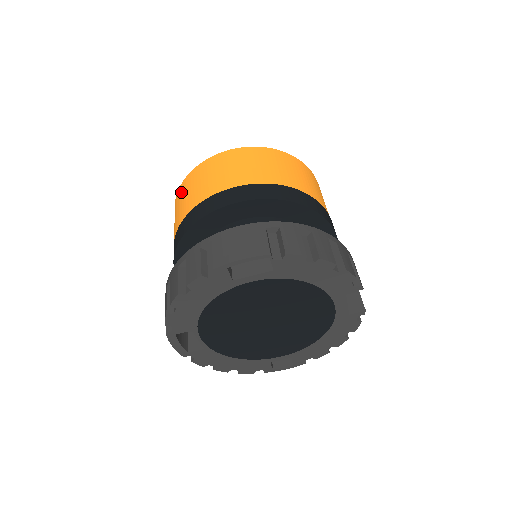
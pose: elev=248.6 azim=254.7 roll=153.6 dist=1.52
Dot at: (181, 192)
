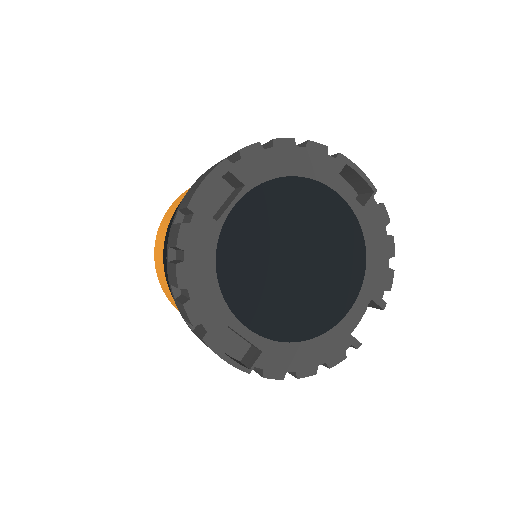
Dot at: occluded
